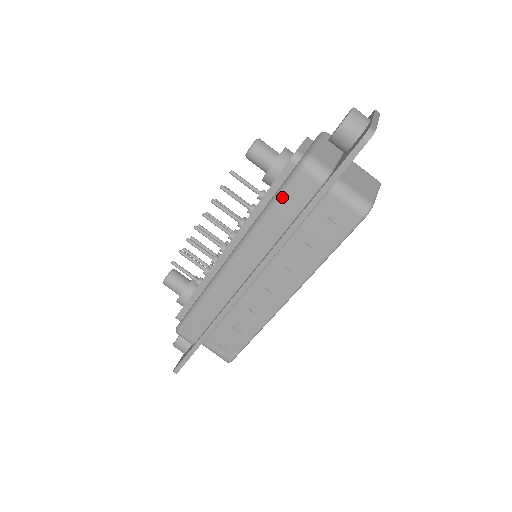
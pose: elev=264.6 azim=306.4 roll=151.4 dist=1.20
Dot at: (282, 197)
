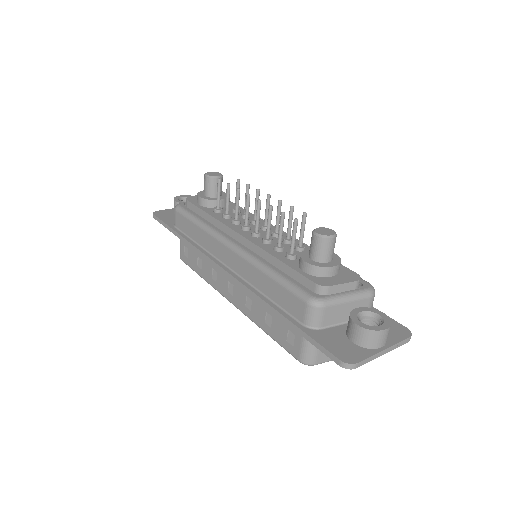
Dot at: (283, 288)
